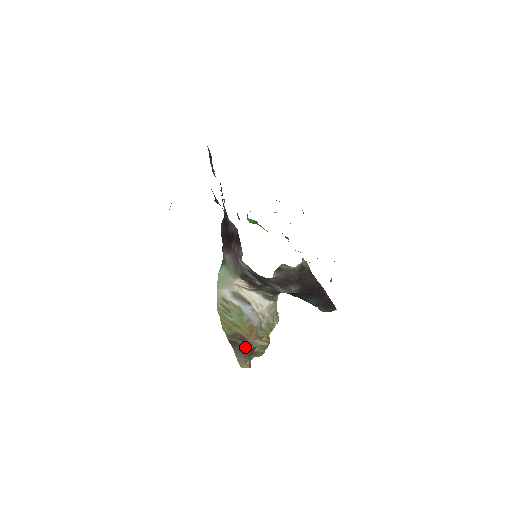
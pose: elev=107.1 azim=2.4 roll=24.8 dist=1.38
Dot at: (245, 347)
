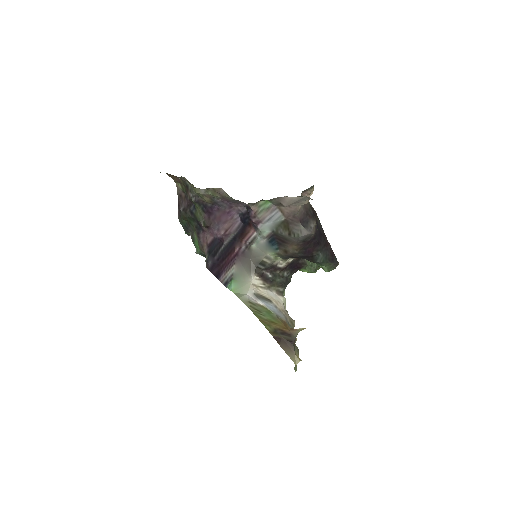
Dot at: (289, 339)
